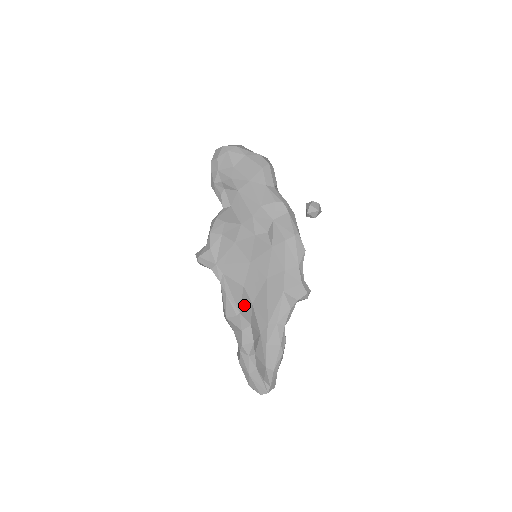
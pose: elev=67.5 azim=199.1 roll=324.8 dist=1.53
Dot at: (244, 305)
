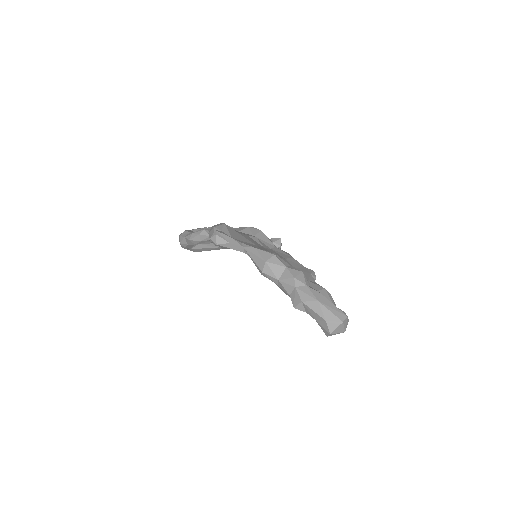
Dot at: occluded
